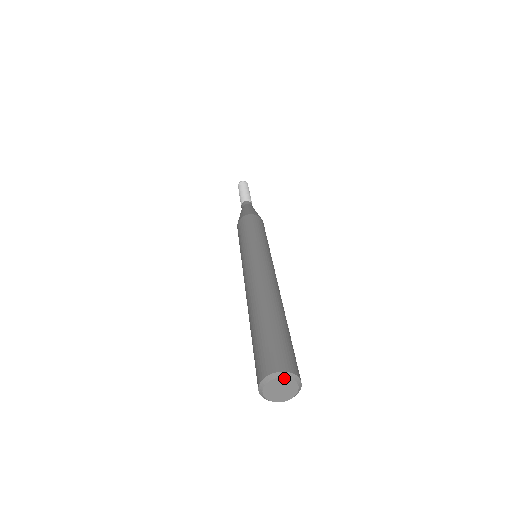
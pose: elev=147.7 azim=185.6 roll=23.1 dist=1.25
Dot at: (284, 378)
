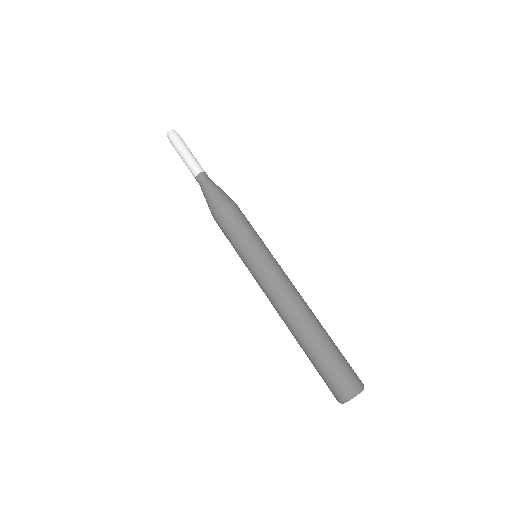
Dot at: occluded
